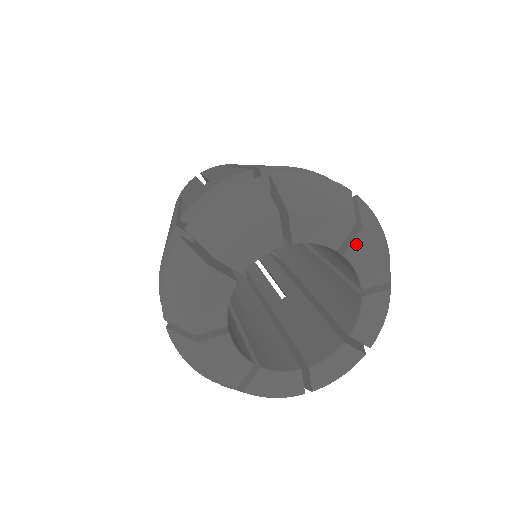
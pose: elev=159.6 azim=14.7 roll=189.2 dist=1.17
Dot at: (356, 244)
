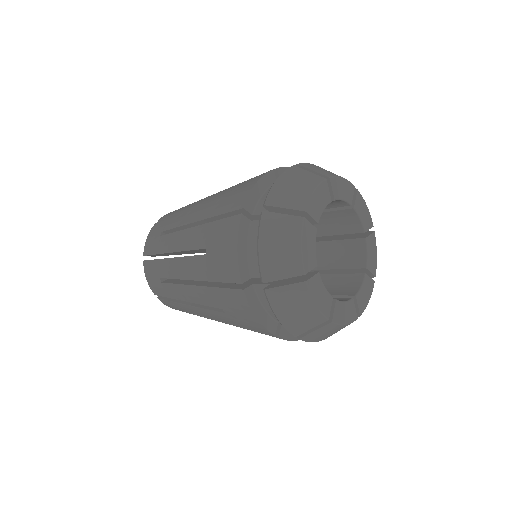
Dot at: (357, 200)
